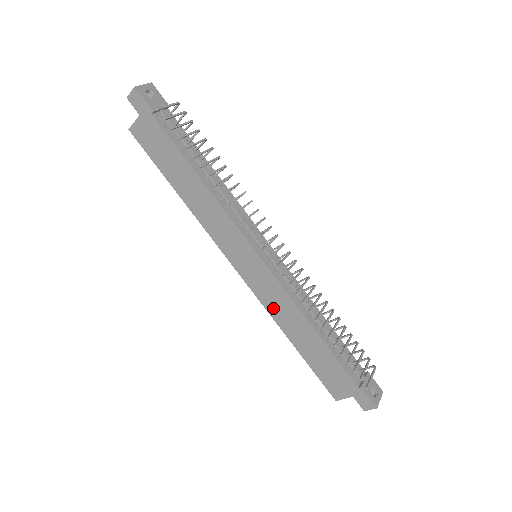
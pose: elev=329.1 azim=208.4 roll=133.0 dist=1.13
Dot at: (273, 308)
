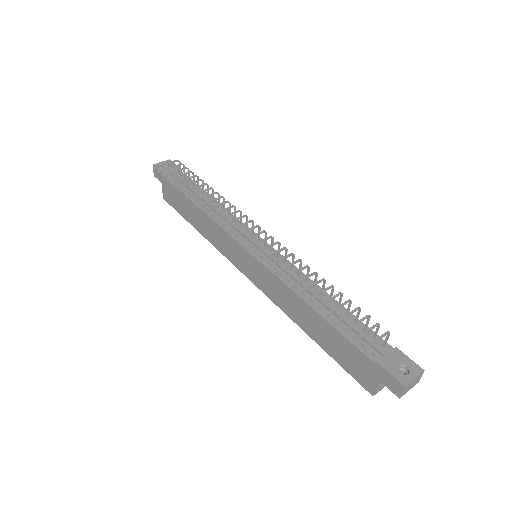
Dot at: (279, 301)
